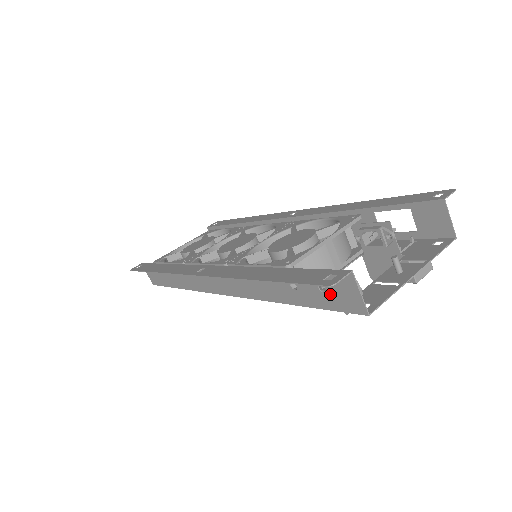
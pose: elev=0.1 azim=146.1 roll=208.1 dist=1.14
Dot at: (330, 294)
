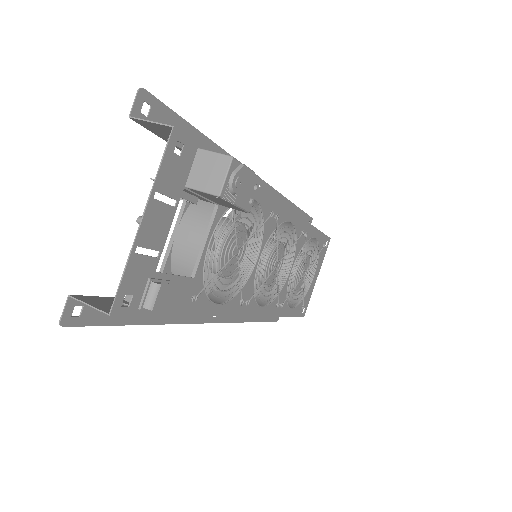
Dot at: occluded
